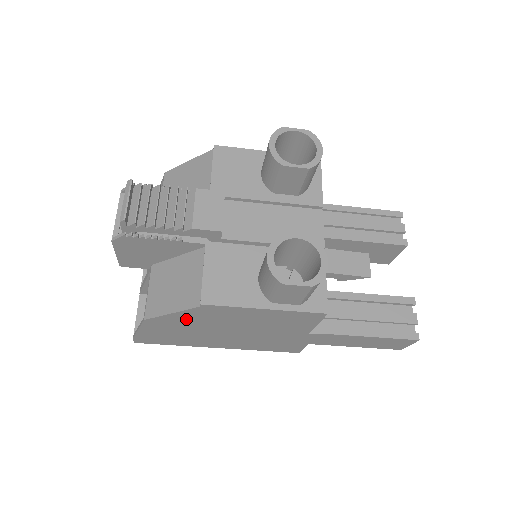
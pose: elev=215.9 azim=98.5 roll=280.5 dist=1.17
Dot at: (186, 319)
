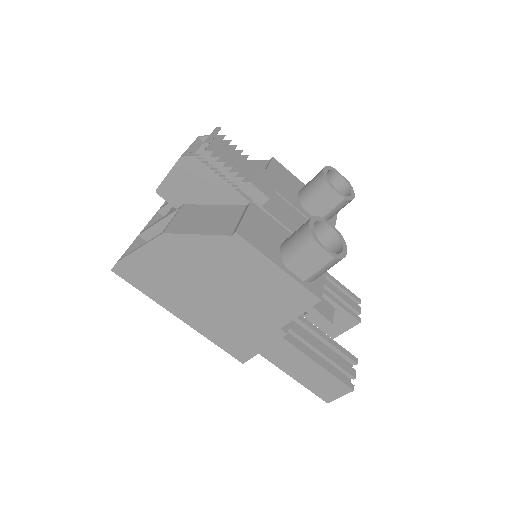
Dot at: (200, 251)
